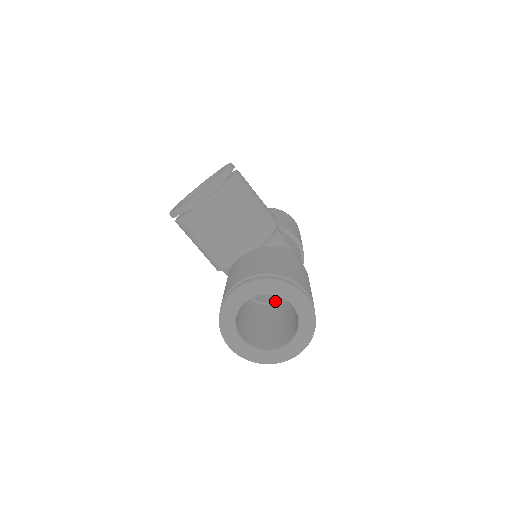
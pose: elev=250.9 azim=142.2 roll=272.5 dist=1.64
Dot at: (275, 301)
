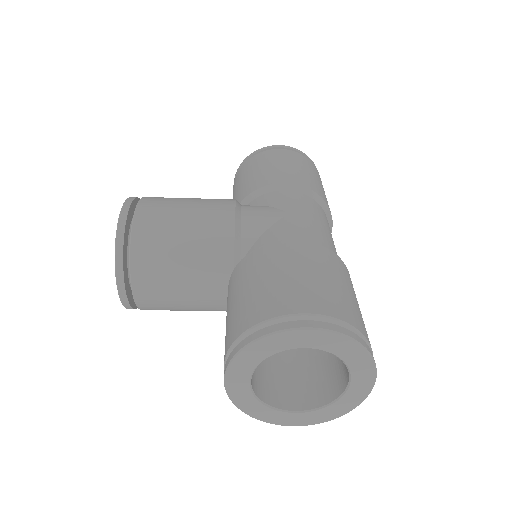
Dot at: occluded
